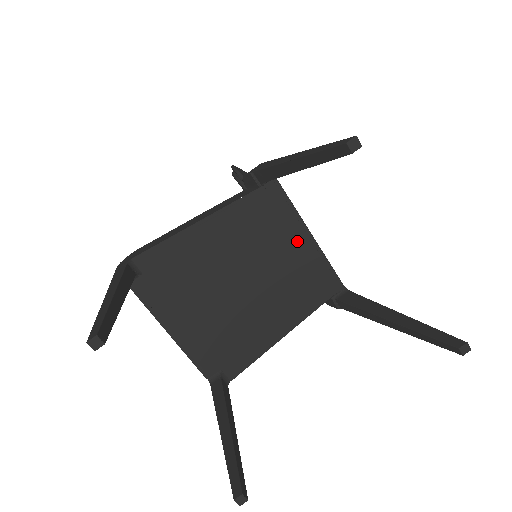
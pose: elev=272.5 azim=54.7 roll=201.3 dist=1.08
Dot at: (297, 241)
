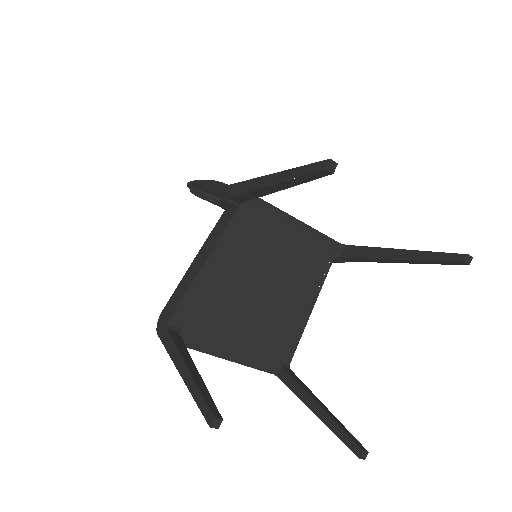
Dot at: (288, 231)
